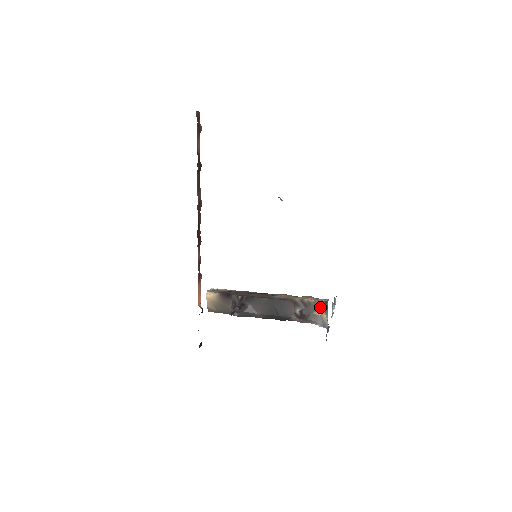
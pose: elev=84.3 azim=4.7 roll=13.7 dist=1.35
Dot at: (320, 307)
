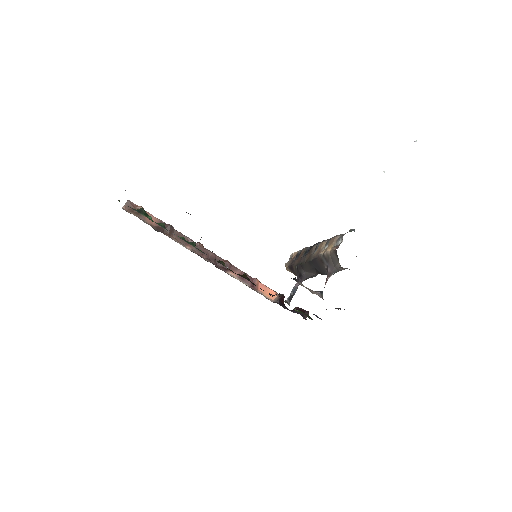
Dot at: (335, 259)
